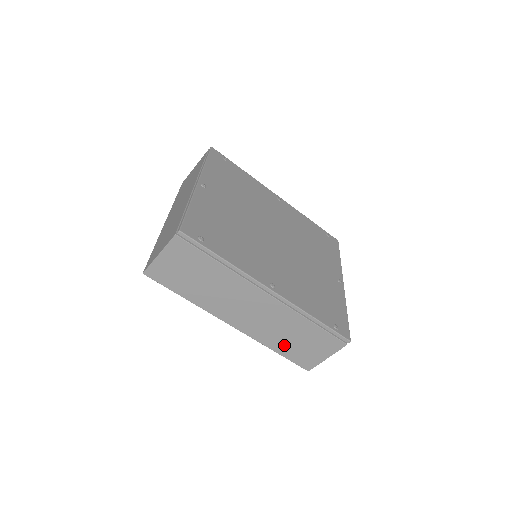
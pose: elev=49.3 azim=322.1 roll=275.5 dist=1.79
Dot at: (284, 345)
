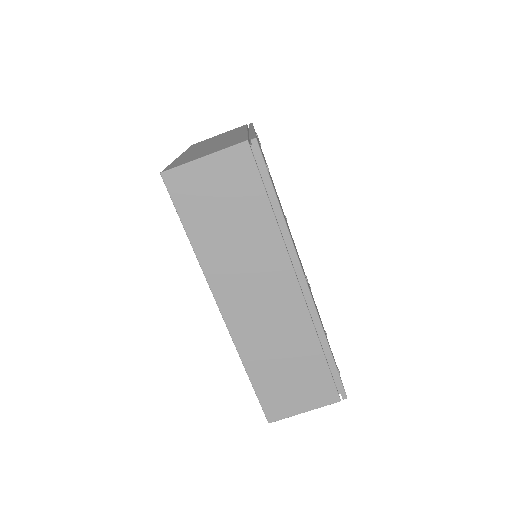
Dot at: (266, 370)
